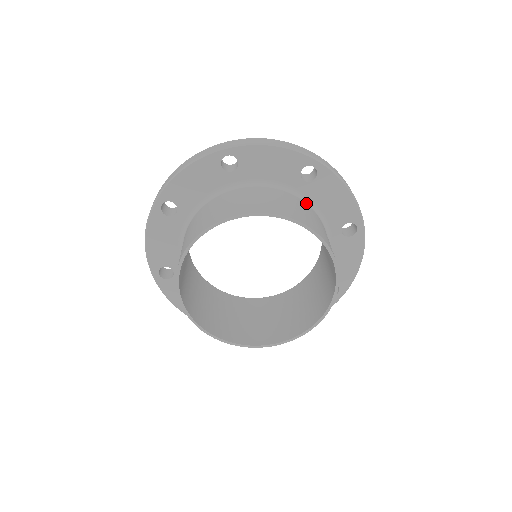
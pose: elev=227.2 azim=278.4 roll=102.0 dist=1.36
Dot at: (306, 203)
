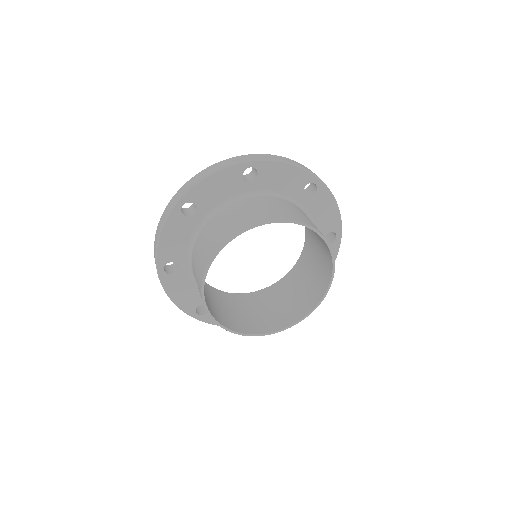
Dot at: (264, 196)
